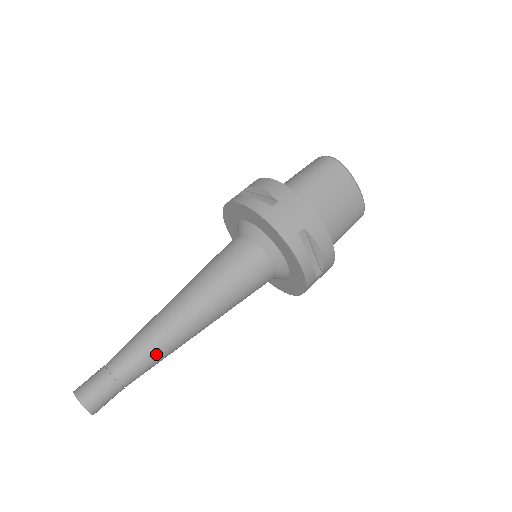
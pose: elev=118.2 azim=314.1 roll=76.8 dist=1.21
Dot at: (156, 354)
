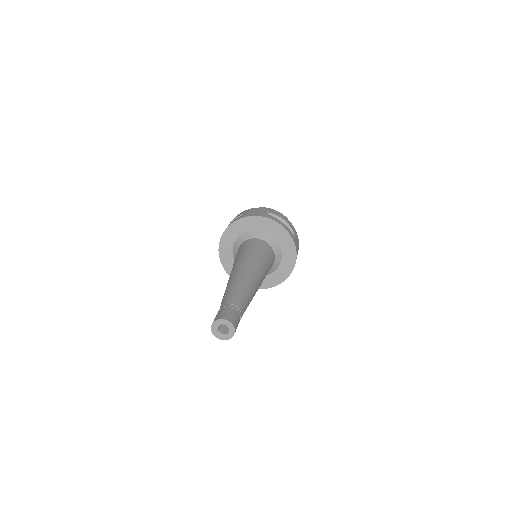
Dot at: (244, 289)
